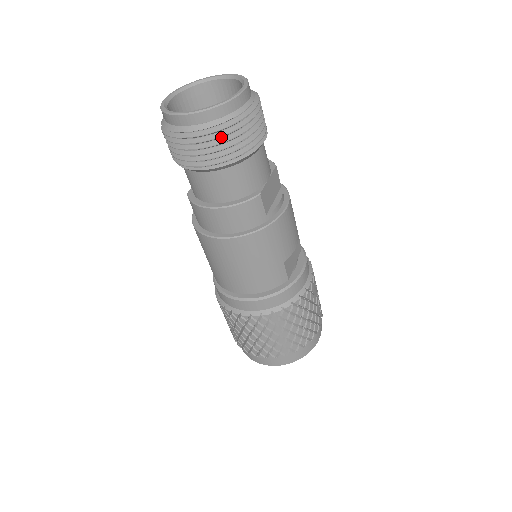
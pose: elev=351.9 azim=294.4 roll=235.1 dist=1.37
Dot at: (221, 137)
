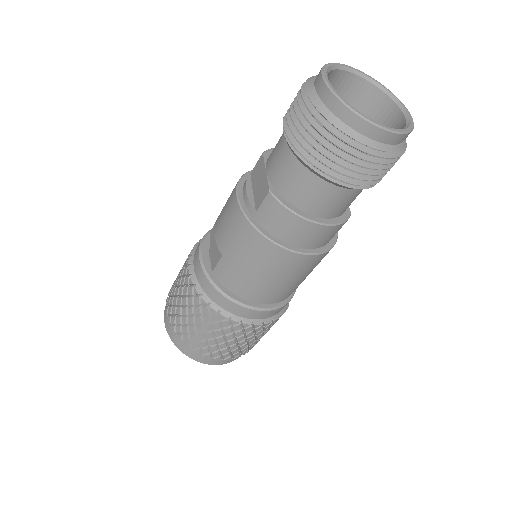
Dot at: (388, 162)
